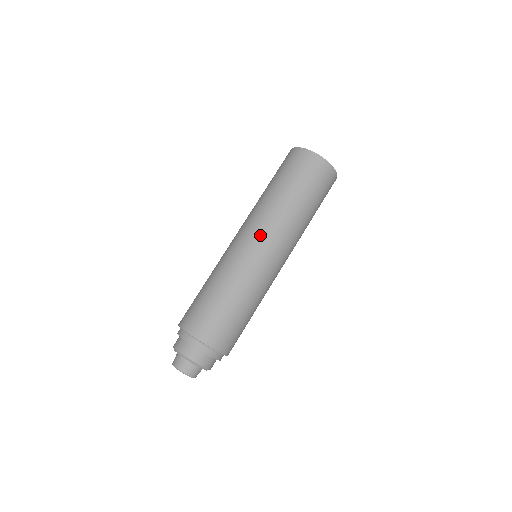
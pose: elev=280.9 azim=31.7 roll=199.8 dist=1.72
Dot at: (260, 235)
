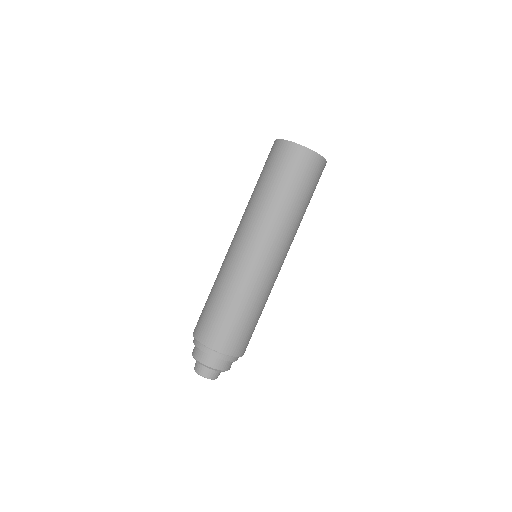
Dot at: (278, 250)
